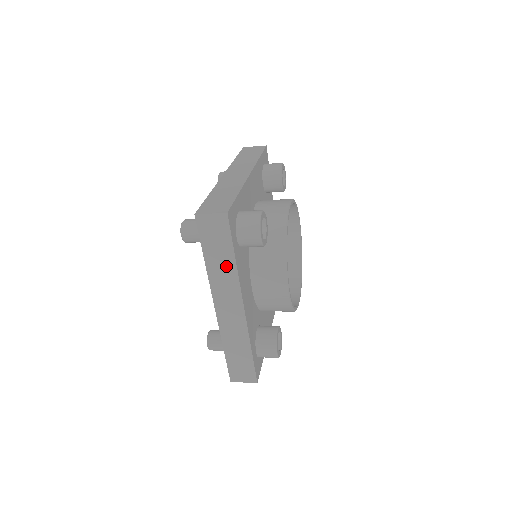
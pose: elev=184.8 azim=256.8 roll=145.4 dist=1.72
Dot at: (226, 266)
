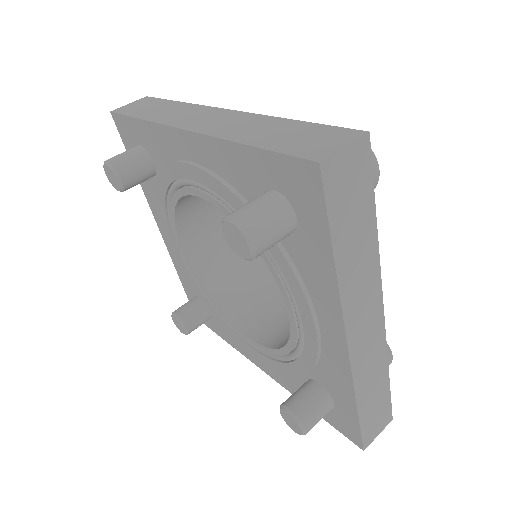
Dot at: occluded
